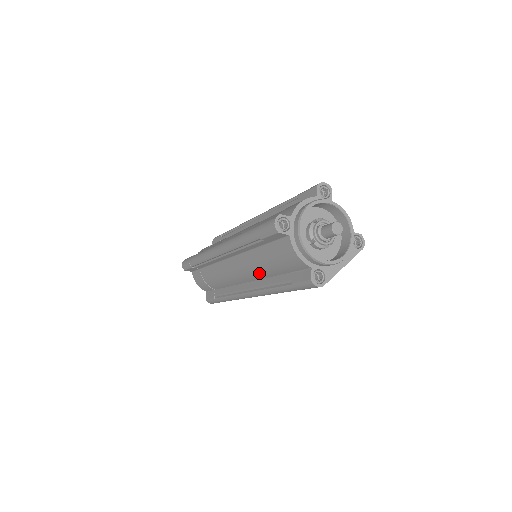
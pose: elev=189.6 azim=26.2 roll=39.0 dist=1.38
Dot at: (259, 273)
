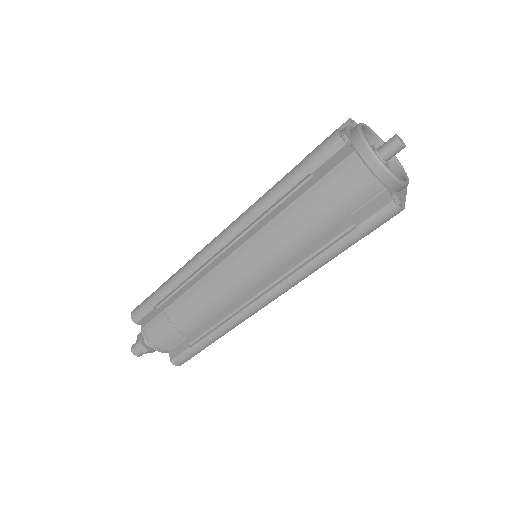
Dot at: (290, 247)
